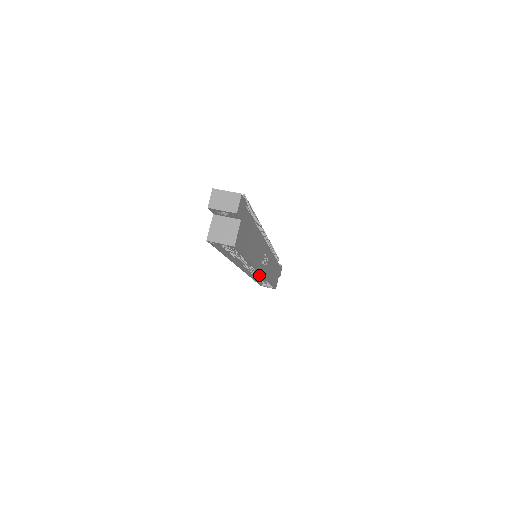
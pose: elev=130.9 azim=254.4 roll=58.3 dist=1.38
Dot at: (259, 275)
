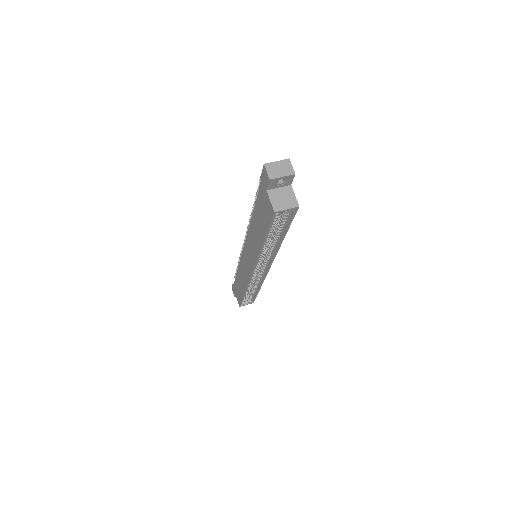
Dot at: occluded
